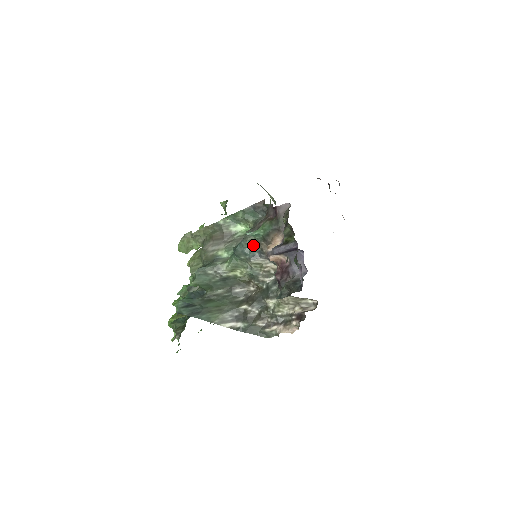
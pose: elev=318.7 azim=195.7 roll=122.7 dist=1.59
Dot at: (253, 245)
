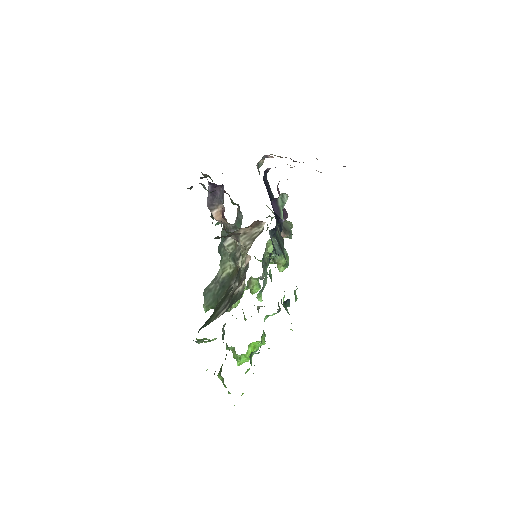
Dot at: (223, 232)
